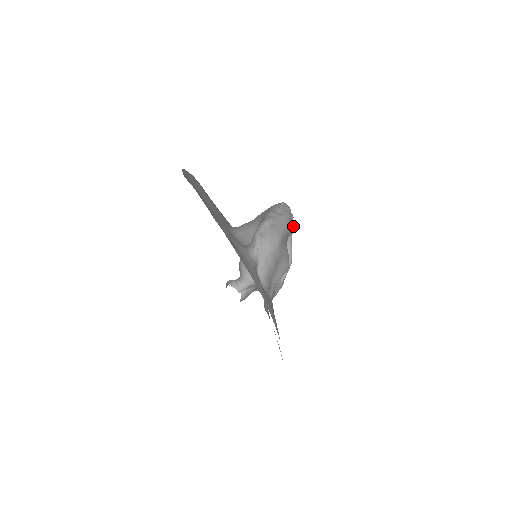
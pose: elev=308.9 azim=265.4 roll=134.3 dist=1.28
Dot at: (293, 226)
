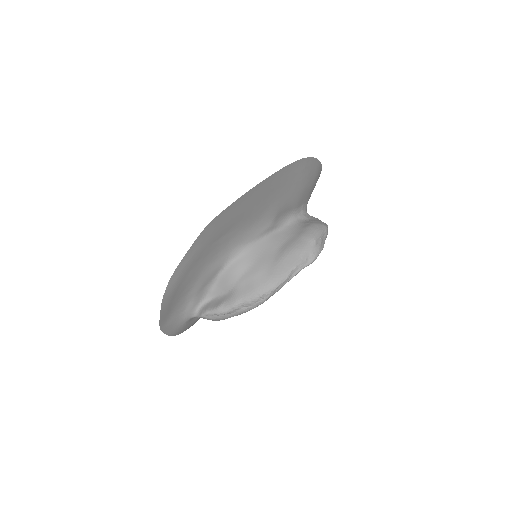
Dot at: occluded
